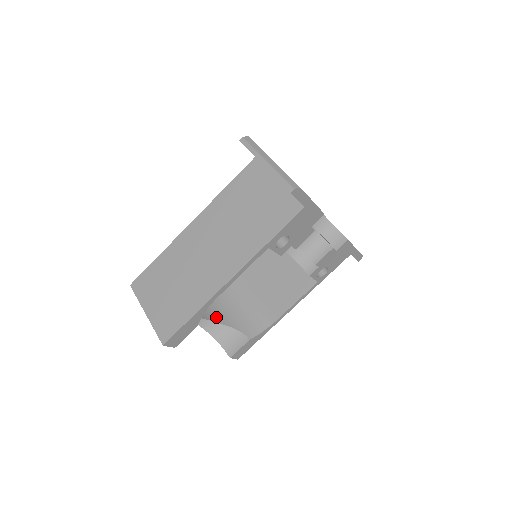
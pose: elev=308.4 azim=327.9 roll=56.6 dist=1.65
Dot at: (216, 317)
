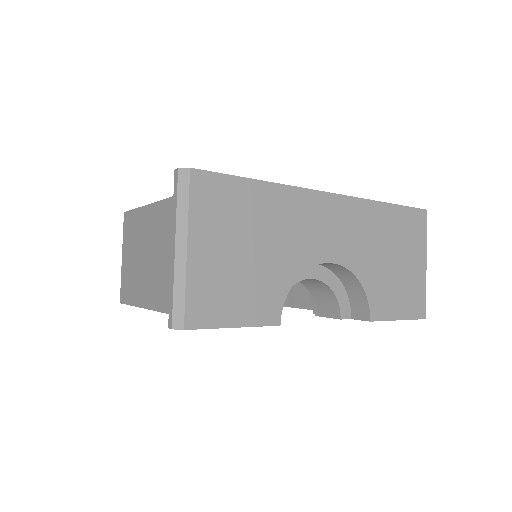
Dot at: occluded
